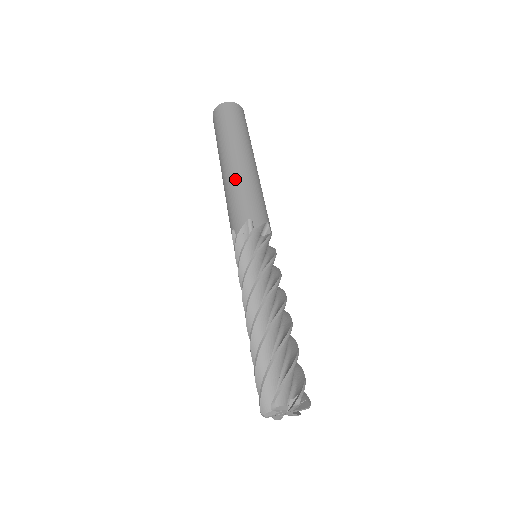
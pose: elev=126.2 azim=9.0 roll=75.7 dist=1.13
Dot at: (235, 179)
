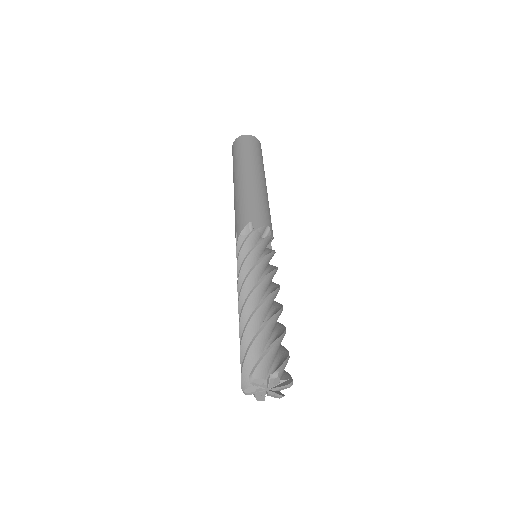
Dot at: (242, 192)
